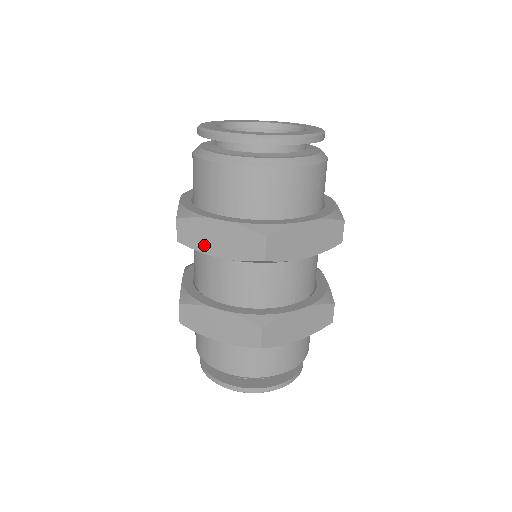
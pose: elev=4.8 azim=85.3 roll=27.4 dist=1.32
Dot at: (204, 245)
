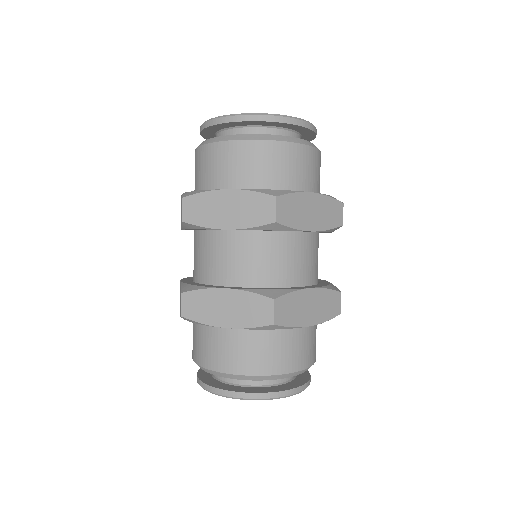
Dot at: occluded
